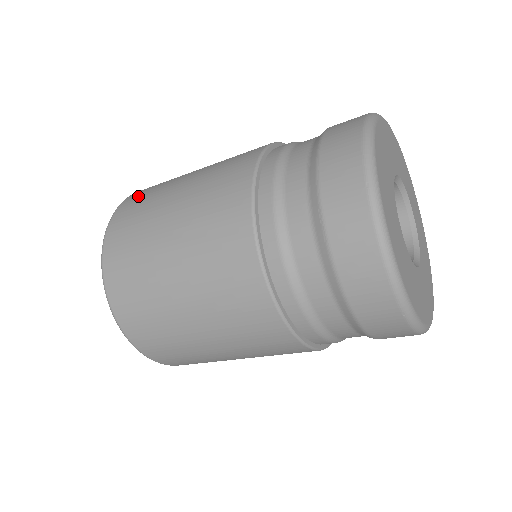
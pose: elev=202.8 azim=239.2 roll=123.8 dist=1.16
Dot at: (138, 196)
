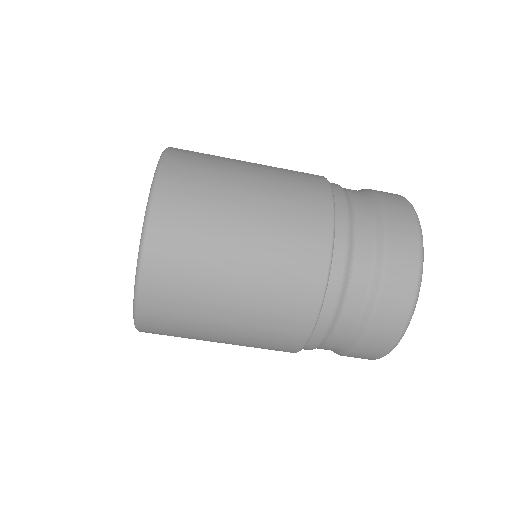
Dot at: (189, 159)
